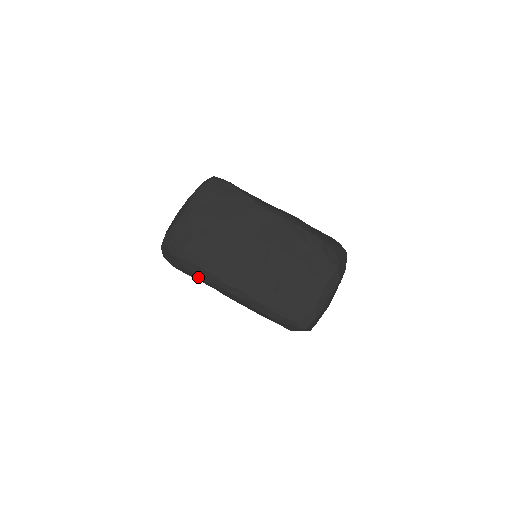
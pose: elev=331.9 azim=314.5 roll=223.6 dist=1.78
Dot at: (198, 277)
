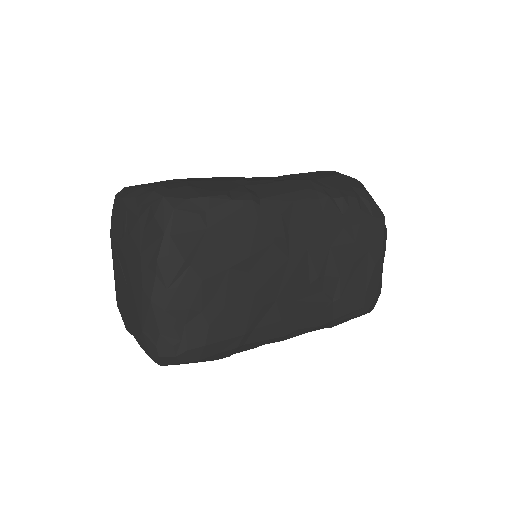
Dot at: (232, 354)
